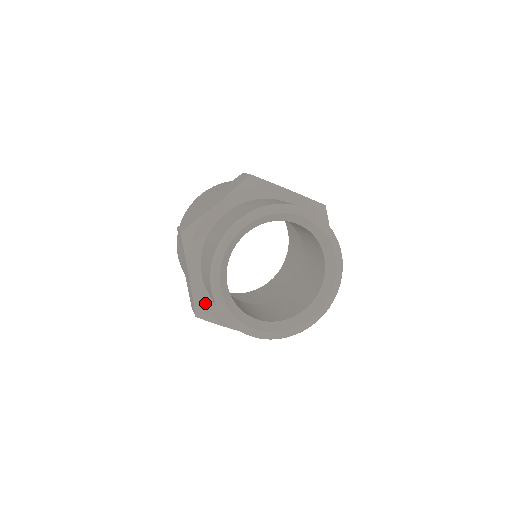
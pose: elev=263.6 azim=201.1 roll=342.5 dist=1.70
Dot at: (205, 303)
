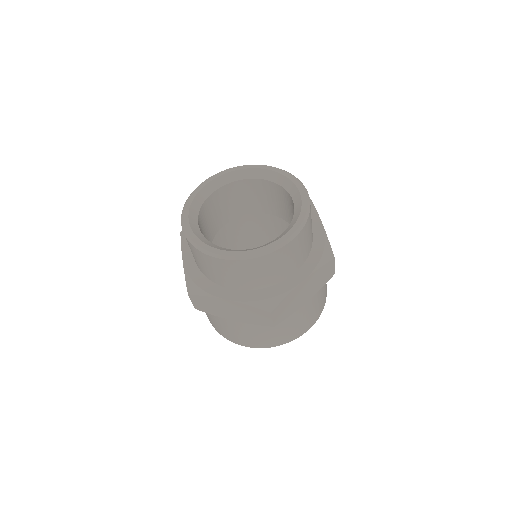
Dot at: occluded
